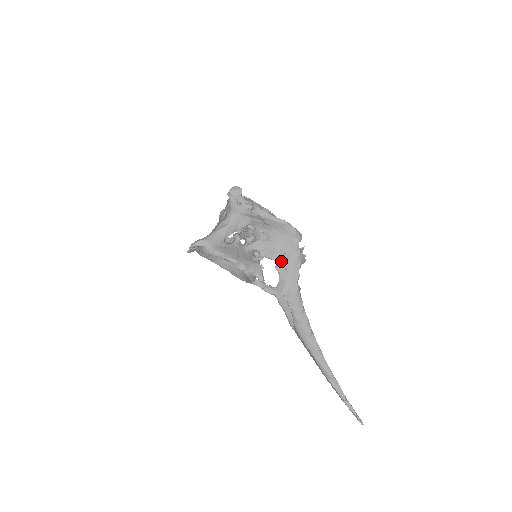
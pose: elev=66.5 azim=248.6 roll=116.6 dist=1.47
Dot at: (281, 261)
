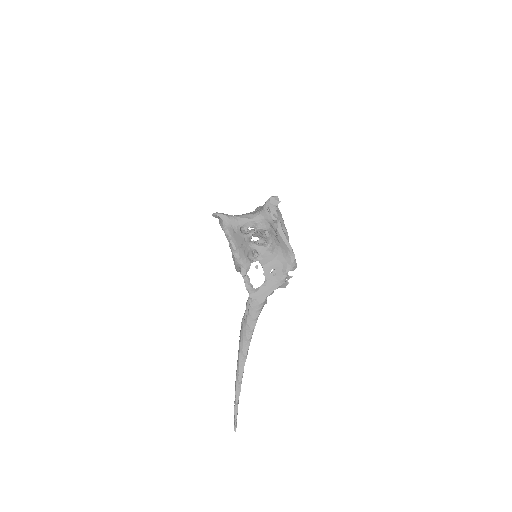
Dot at: (268, 273)
